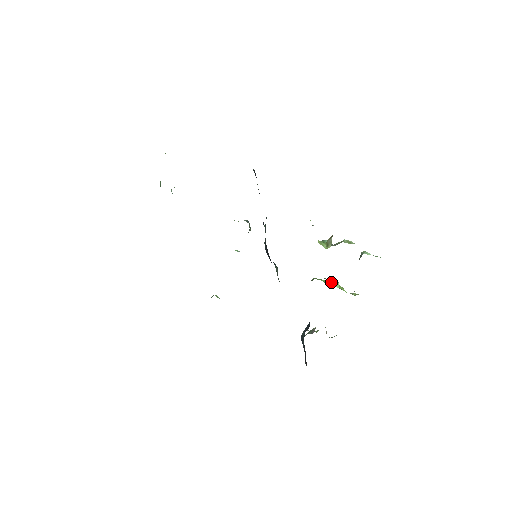
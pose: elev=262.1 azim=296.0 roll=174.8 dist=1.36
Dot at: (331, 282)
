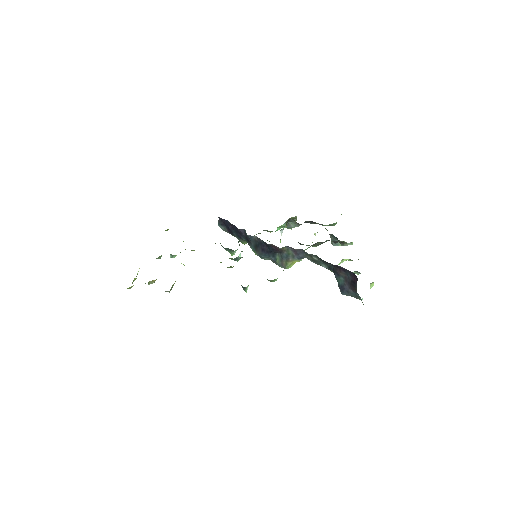
Dot at: occluded
